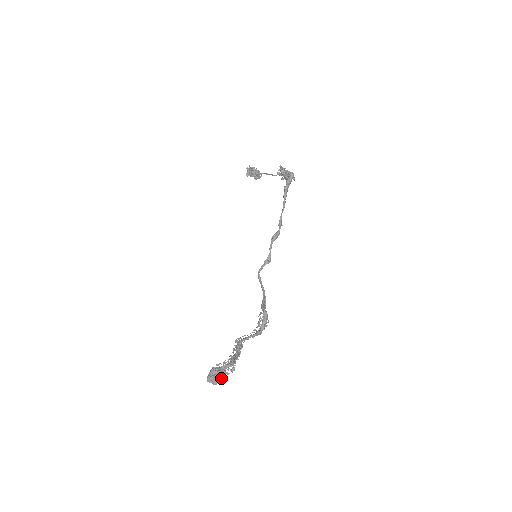
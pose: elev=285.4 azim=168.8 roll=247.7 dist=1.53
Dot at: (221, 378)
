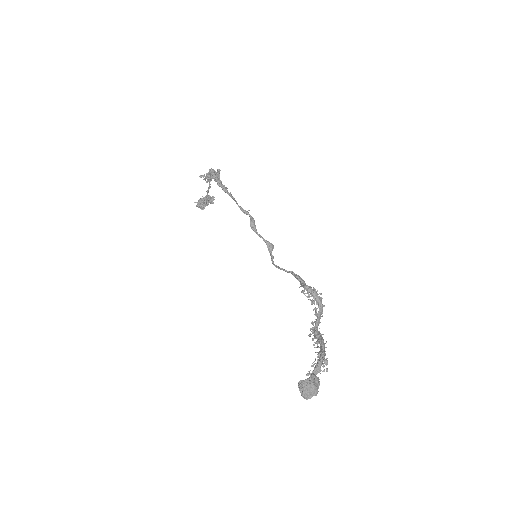
Dot at: (312, 385)
